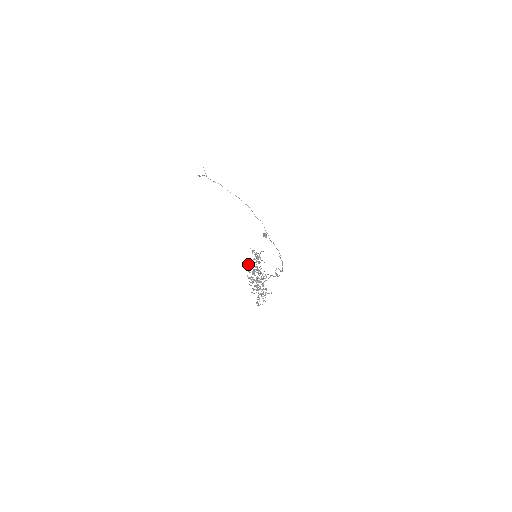
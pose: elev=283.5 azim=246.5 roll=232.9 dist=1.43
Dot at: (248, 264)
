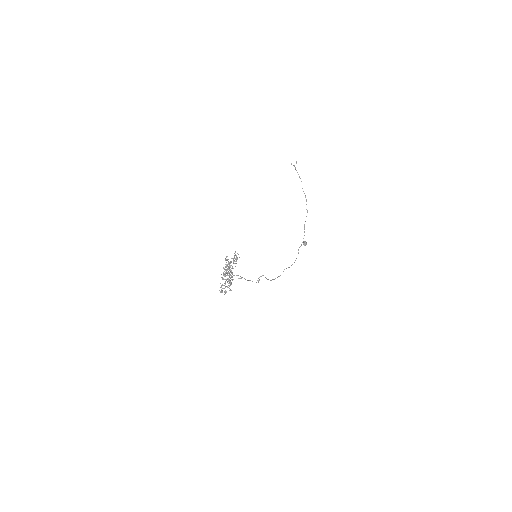
Dot at: (225, 259)
